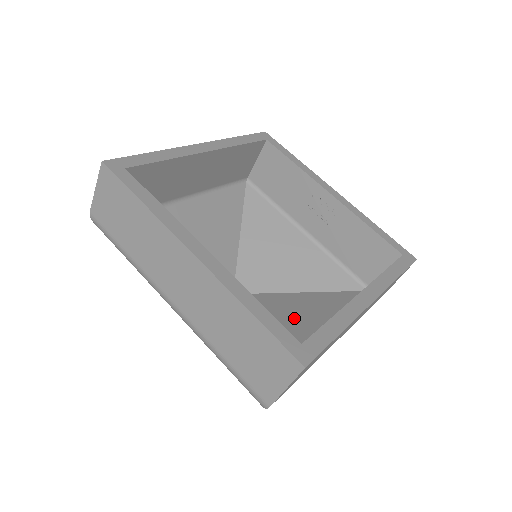
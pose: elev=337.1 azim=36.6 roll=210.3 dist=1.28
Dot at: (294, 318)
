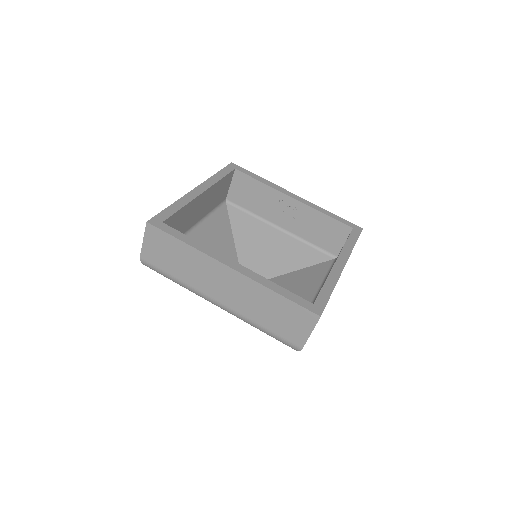
Dot at: (293, 291)
